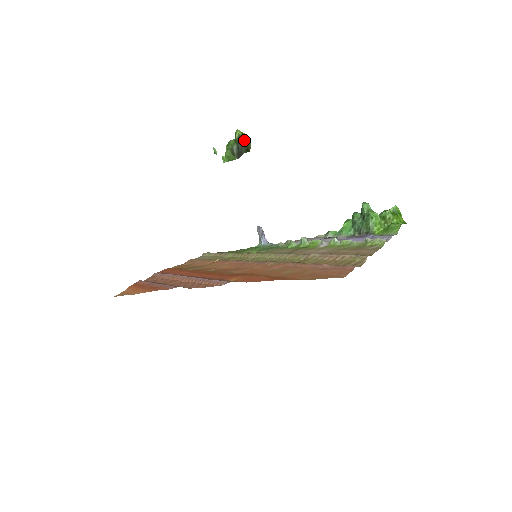
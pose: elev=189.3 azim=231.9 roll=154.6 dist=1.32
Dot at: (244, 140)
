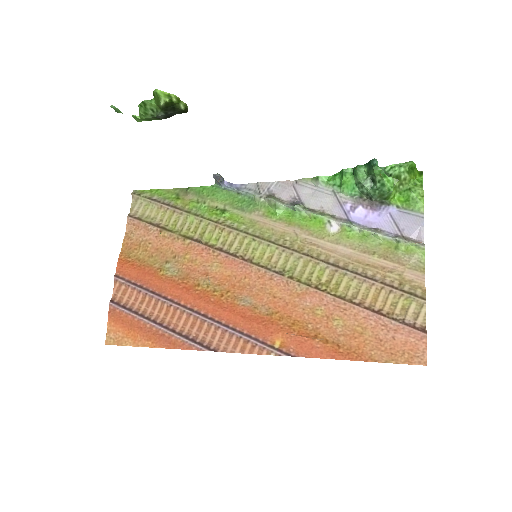
Dot at: (176, 106)
